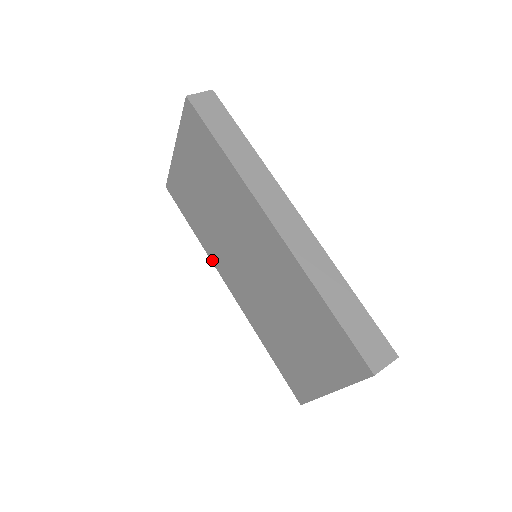
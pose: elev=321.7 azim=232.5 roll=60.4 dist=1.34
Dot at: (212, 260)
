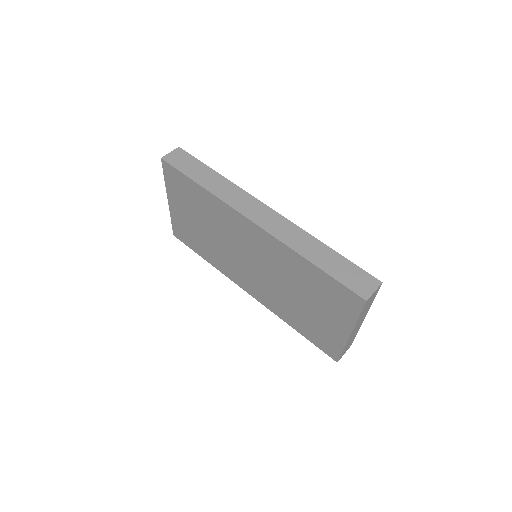
Dot at: (228, 276)
